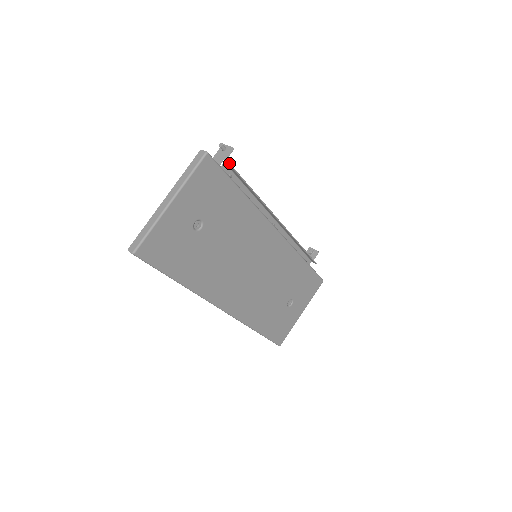
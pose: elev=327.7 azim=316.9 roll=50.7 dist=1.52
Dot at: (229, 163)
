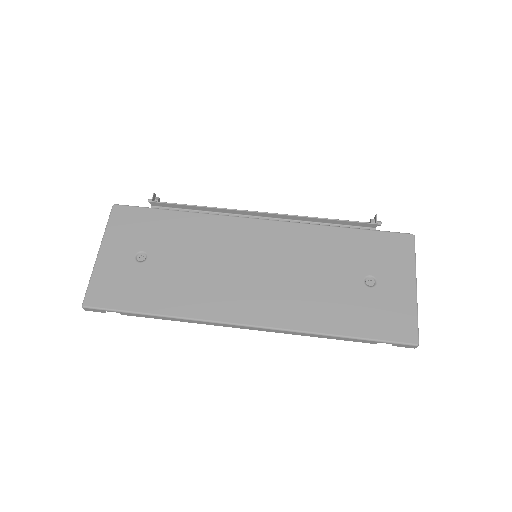
Dot at: (149, 202)
